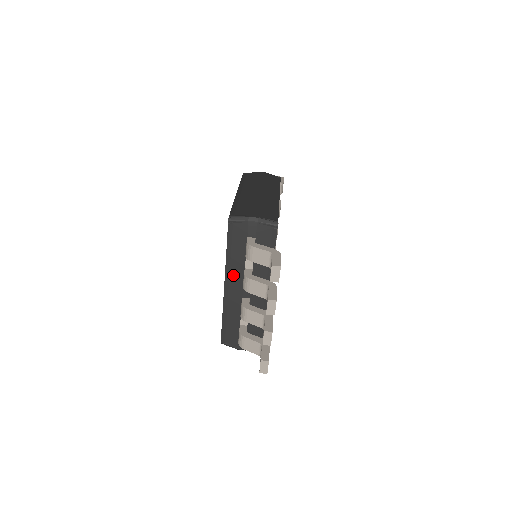
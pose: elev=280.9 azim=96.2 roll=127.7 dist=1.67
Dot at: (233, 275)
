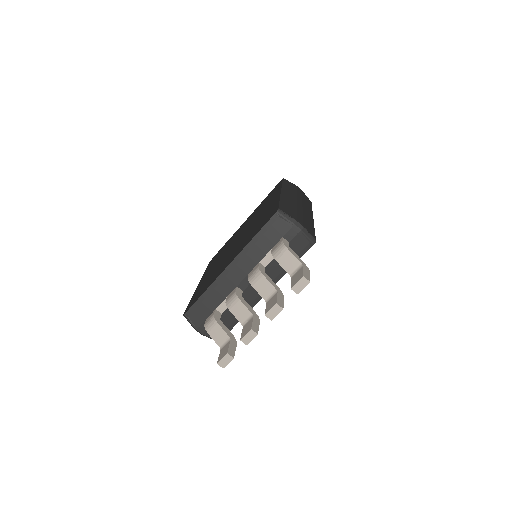
Dot at: (244, 261)
